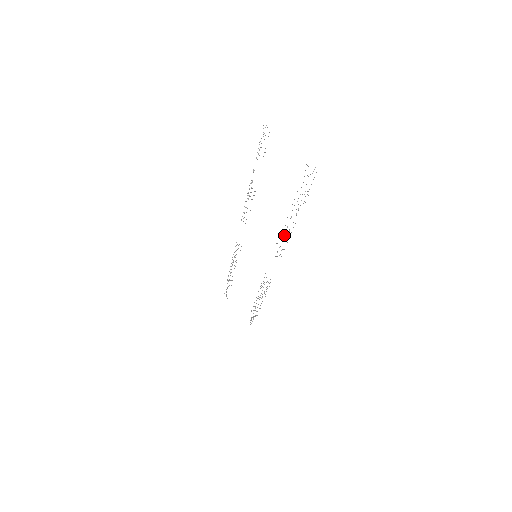
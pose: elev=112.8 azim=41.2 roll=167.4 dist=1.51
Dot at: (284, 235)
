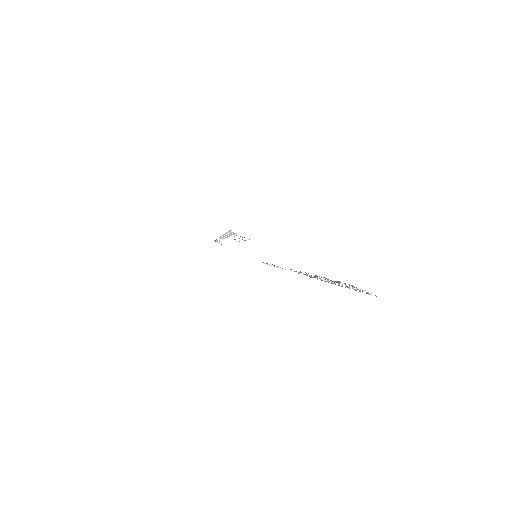
Dot at: (305, 274)
